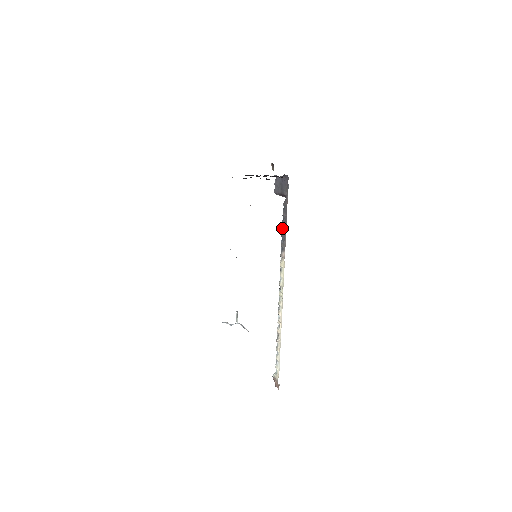
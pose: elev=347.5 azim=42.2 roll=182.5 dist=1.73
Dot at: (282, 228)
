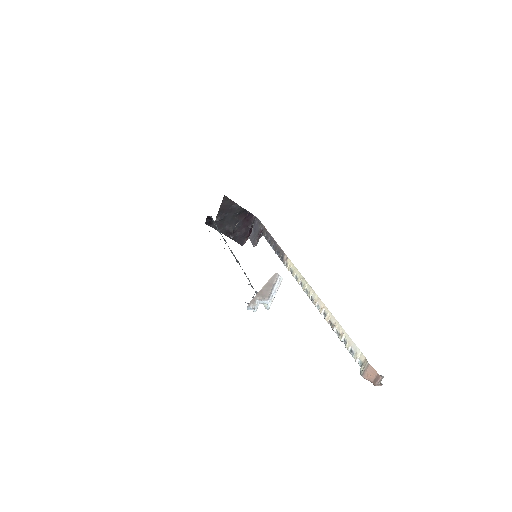
Dot at: (272, 248)
